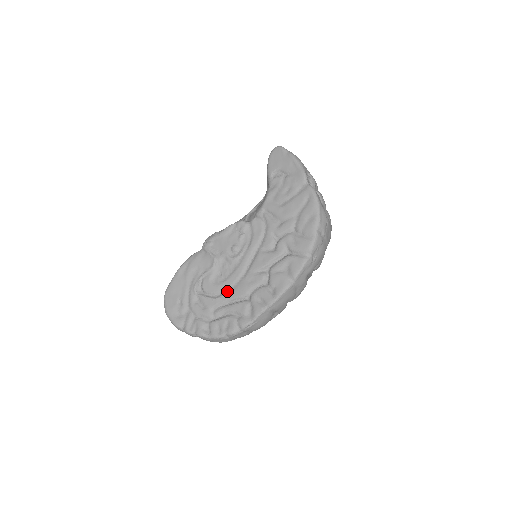
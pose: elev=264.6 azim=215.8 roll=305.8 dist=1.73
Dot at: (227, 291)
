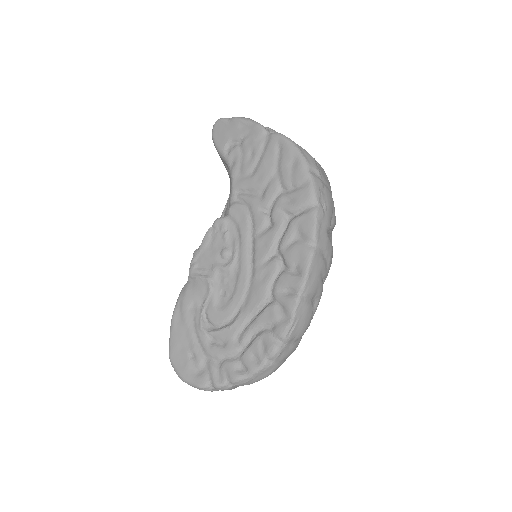
Dot at: (241, 307)
